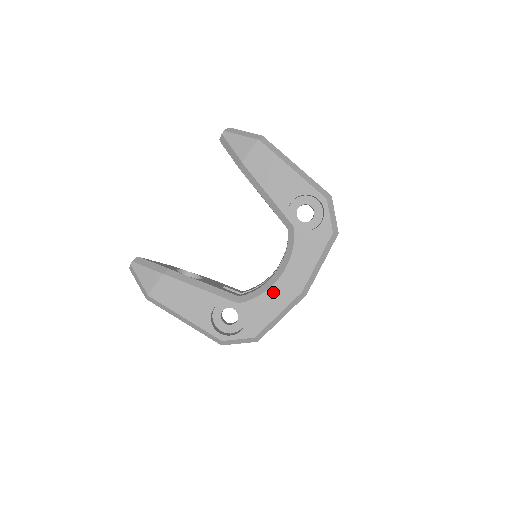
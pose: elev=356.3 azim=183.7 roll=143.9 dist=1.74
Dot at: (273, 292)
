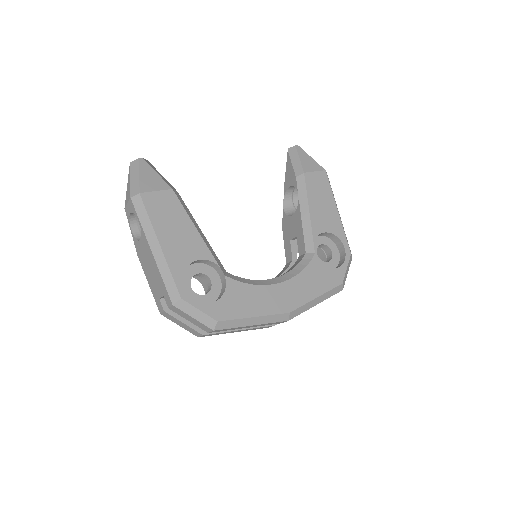
Dot at: (264, 291)
